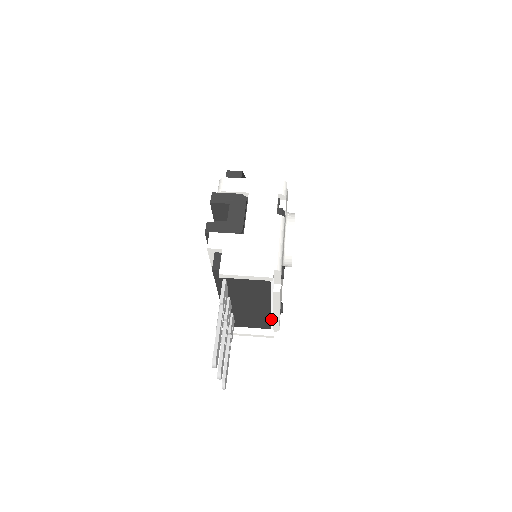
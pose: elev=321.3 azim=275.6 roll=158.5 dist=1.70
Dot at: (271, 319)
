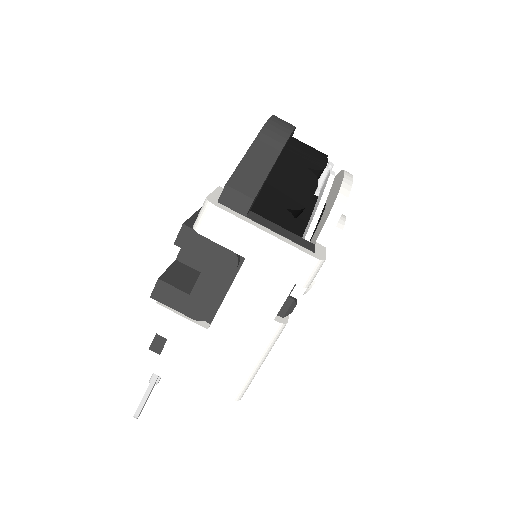
Dot at: occluded
